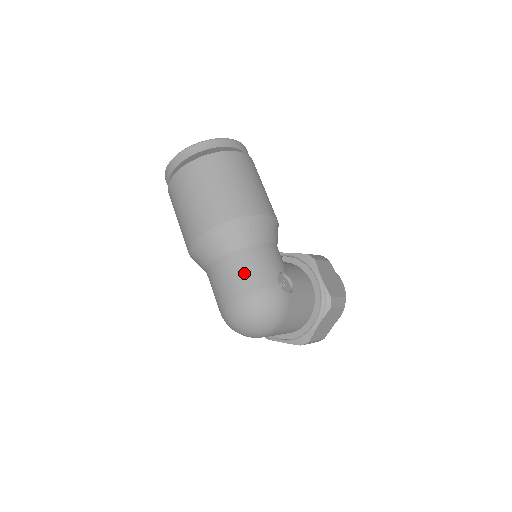
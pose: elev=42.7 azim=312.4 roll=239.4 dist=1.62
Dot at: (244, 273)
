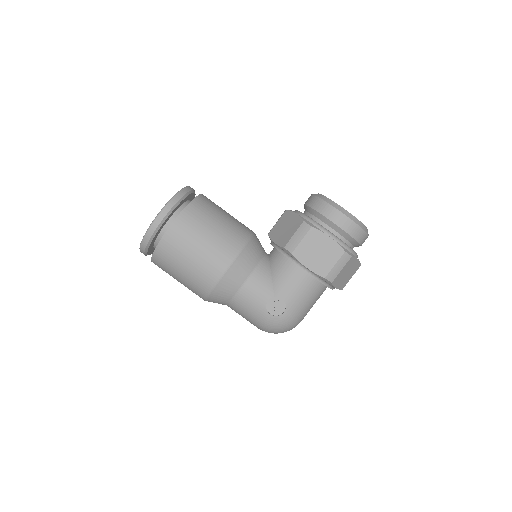
Dot at: (245, 317)
